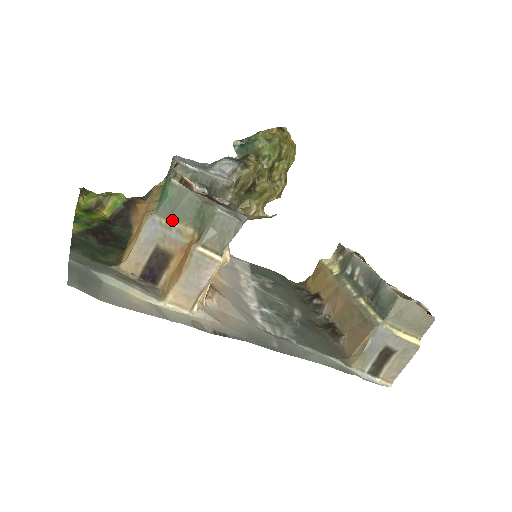
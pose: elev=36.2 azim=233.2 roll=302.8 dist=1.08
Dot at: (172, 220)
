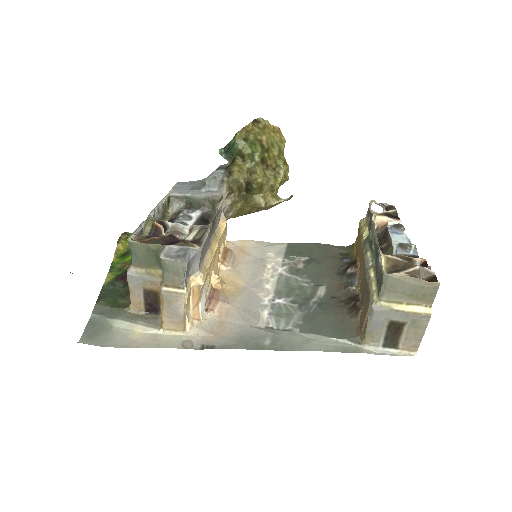
Dot at: (144, 268)
